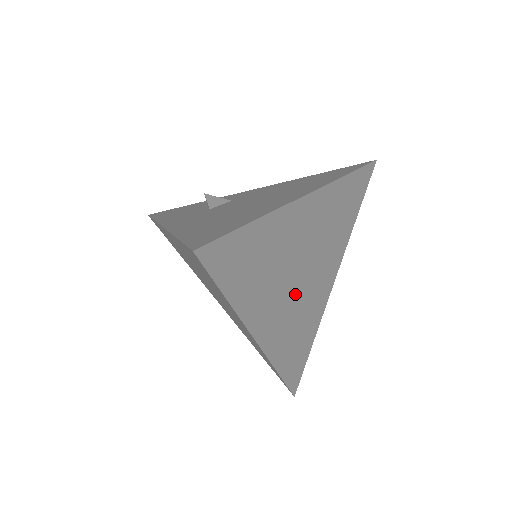
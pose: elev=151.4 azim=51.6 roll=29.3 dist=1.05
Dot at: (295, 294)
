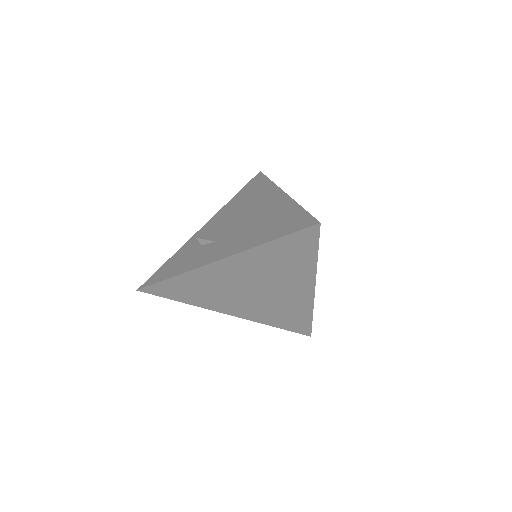
Dot at: occluded
